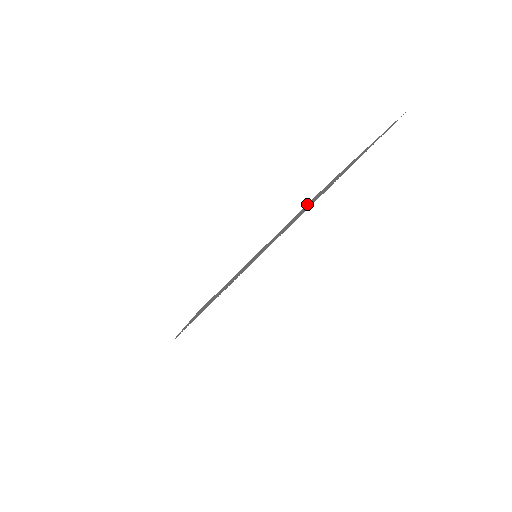
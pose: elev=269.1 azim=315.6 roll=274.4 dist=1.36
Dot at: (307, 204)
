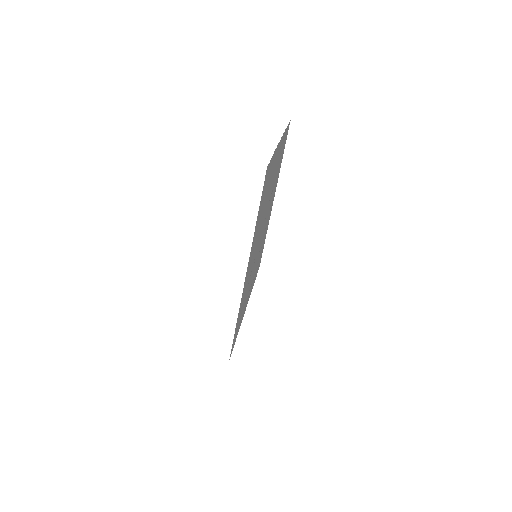
Dot at: occluded
